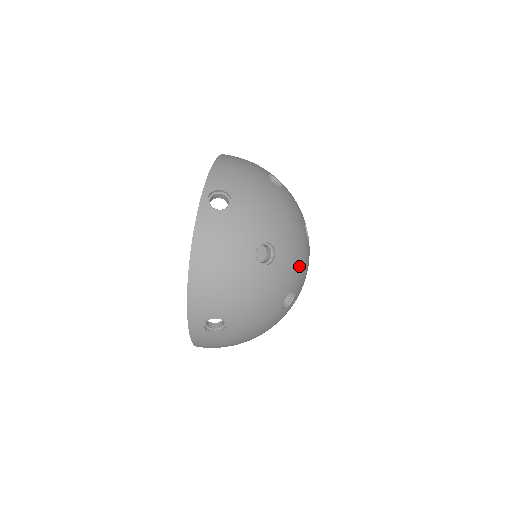
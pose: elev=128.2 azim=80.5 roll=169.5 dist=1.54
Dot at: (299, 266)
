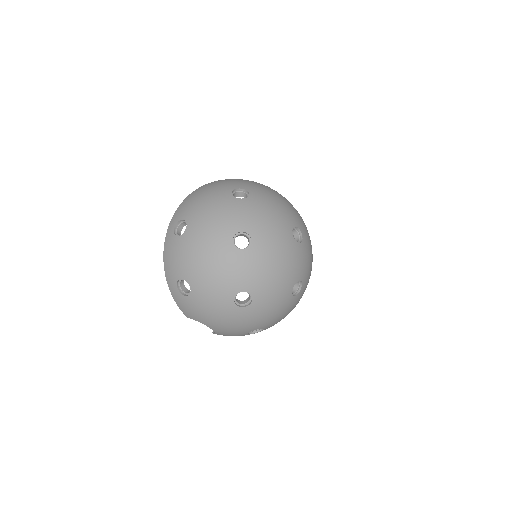
Dot at: (265, 223)
